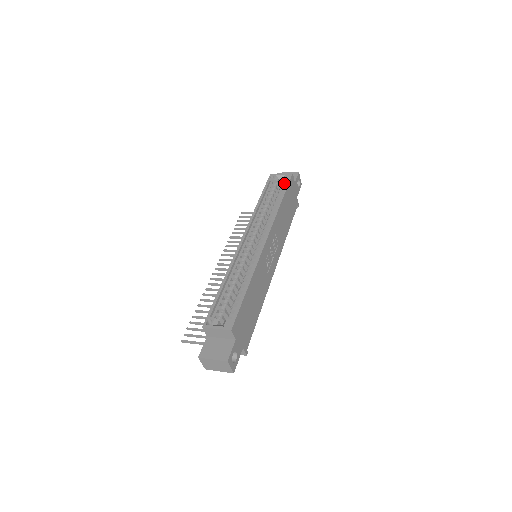
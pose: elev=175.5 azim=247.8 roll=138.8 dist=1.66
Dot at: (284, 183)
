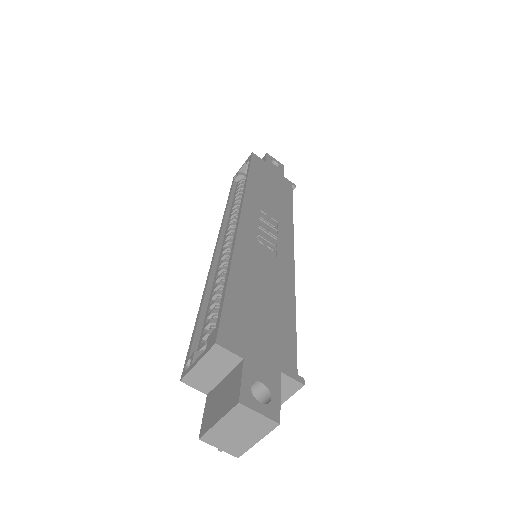
Dot at: occluded
